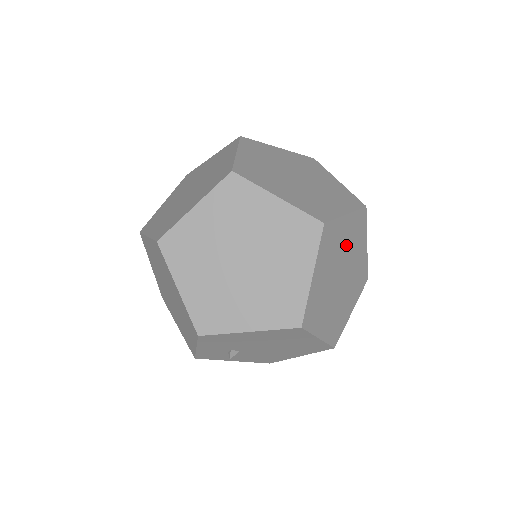
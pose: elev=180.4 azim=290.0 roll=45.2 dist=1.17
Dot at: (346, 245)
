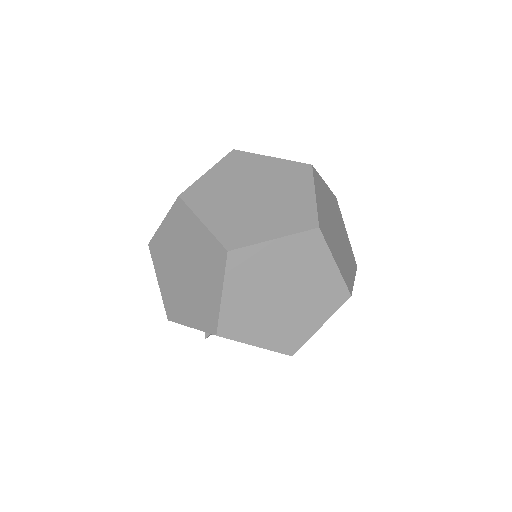
Dot at: occluded
